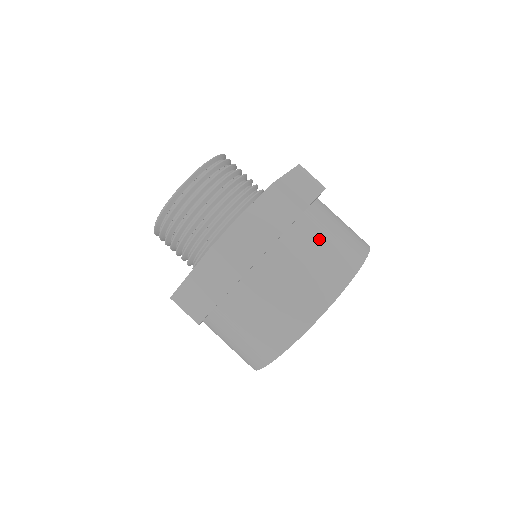
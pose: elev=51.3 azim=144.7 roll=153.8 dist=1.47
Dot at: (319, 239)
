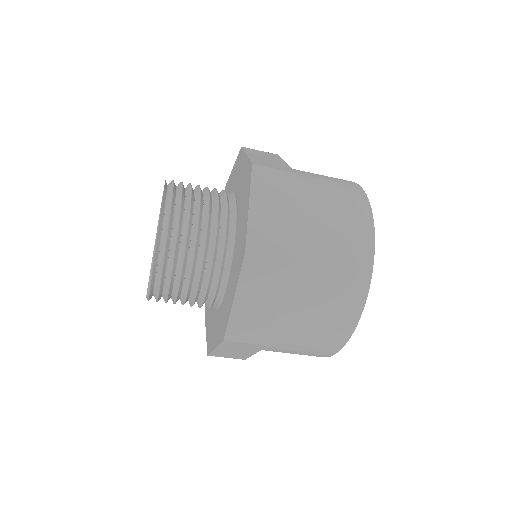
Dot at: (320, 264)
